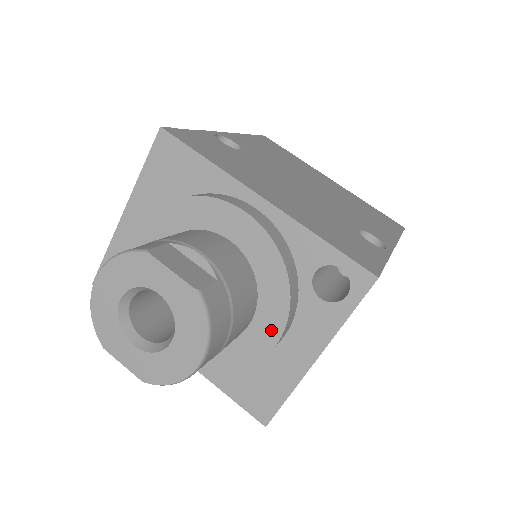
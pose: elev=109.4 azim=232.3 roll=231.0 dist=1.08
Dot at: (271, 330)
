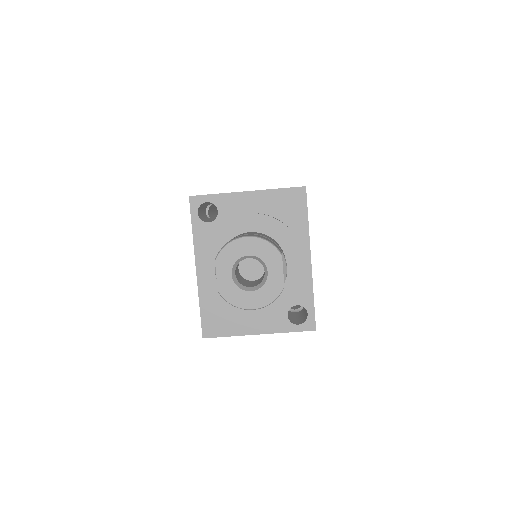
Dot at: (261, 310)
